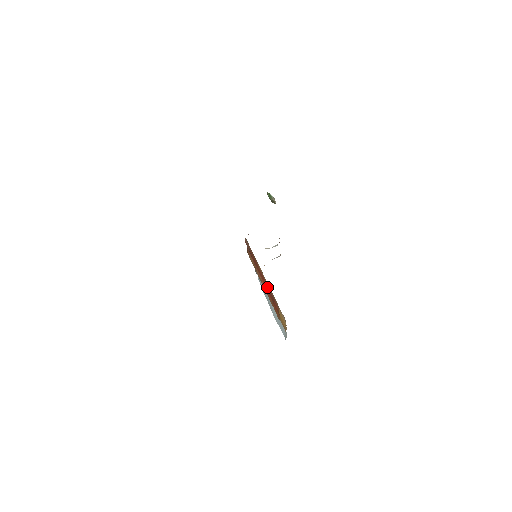
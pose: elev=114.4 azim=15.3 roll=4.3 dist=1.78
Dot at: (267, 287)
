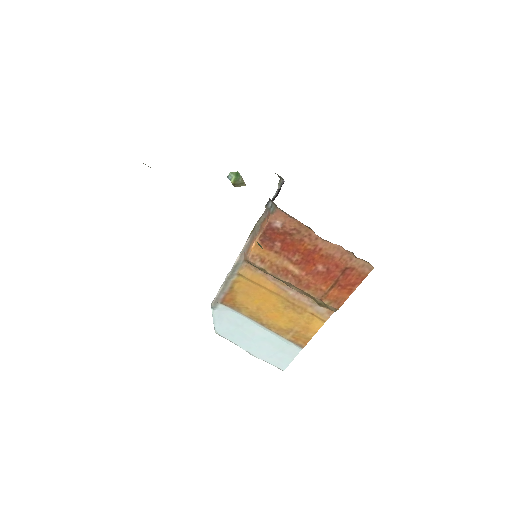
Dot at: (329, 264)
